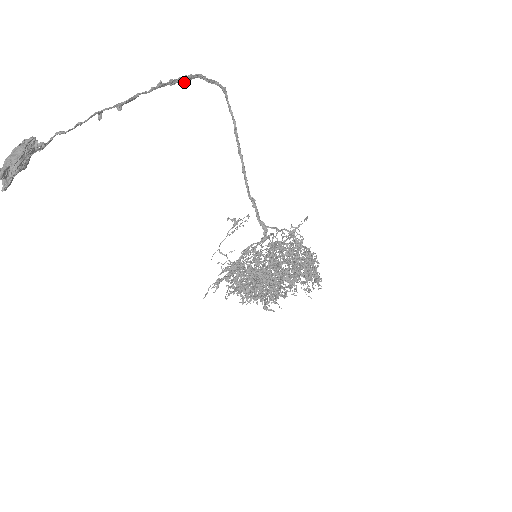
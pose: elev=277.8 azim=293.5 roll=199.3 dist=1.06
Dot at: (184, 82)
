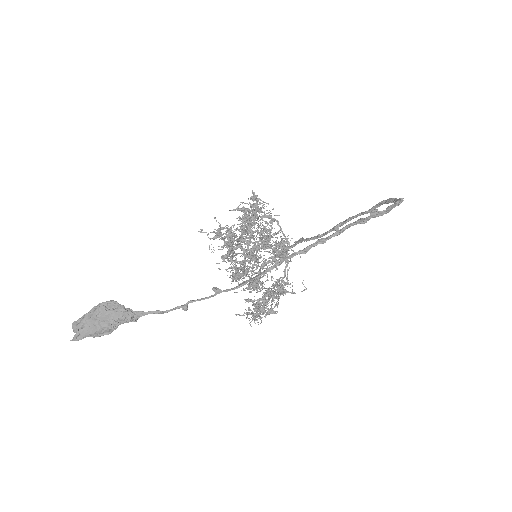
Dot at: (358, 221)
